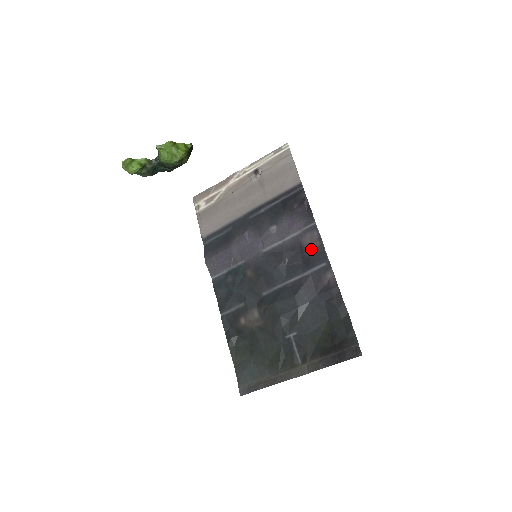
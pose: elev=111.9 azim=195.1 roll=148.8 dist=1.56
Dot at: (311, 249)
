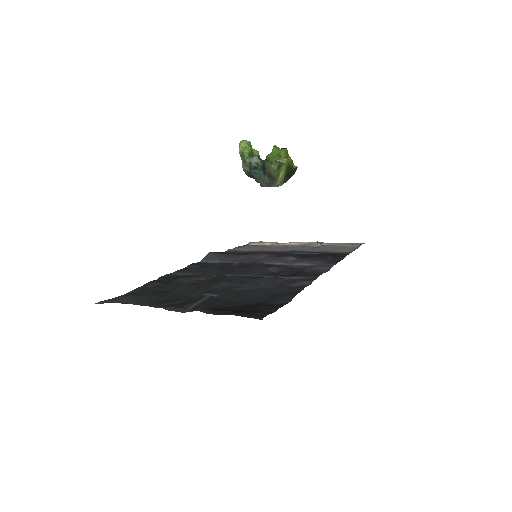
Dot at: (310, 270)
